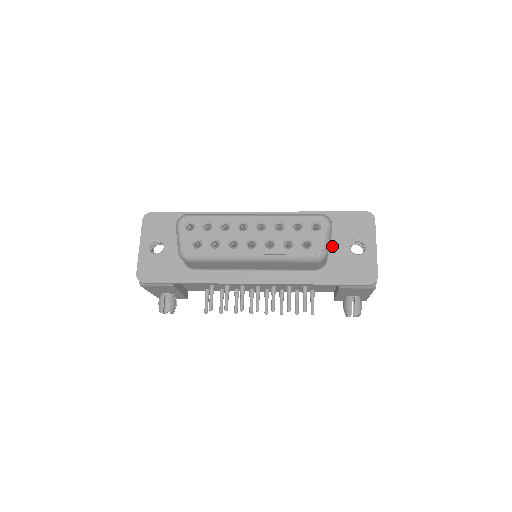
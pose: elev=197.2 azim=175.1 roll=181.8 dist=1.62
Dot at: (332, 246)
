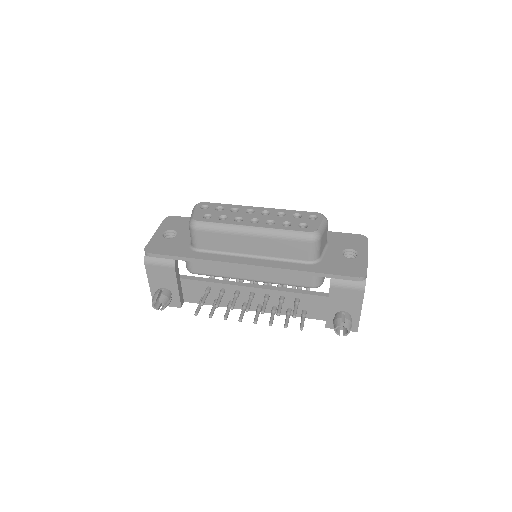
Dot at: (327, 250)
